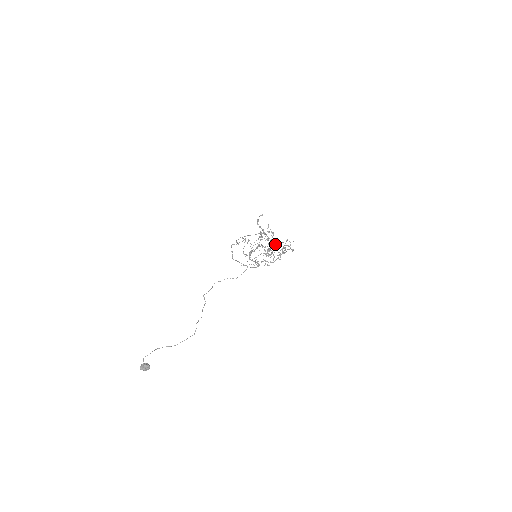
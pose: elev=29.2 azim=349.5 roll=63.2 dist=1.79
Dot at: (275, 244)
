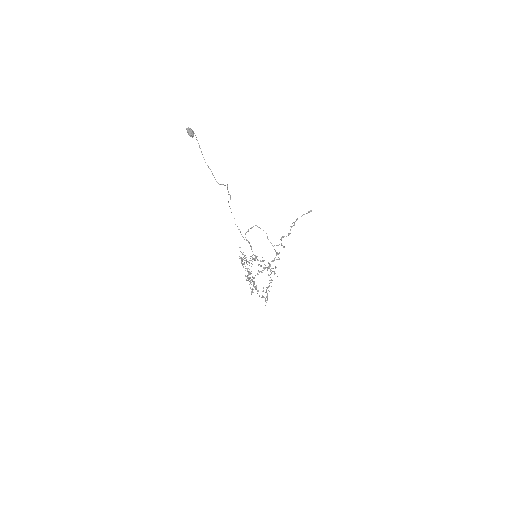
Dot at: (270, 270)
